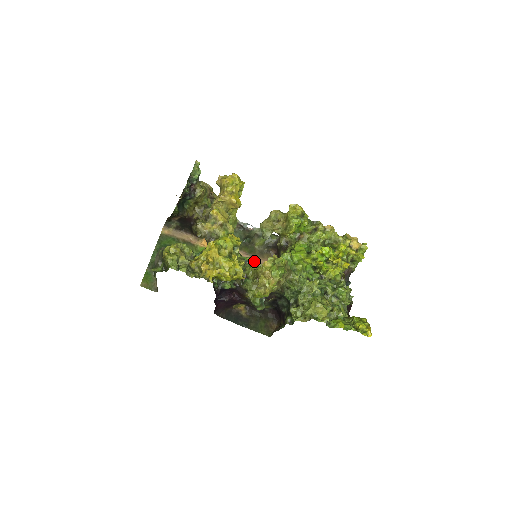
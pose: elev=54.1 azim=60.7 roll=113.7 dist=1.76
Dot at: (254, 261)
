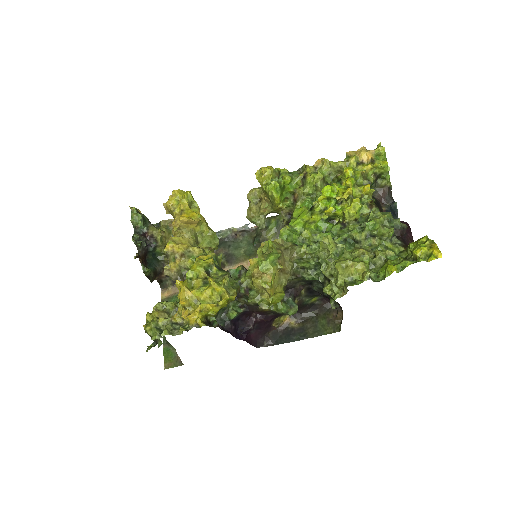
Dot at: occluded
